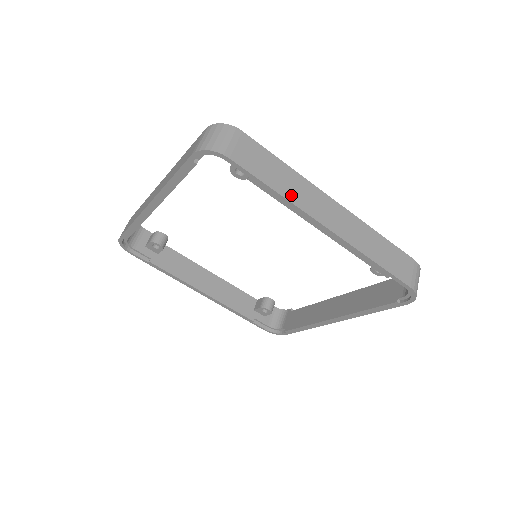
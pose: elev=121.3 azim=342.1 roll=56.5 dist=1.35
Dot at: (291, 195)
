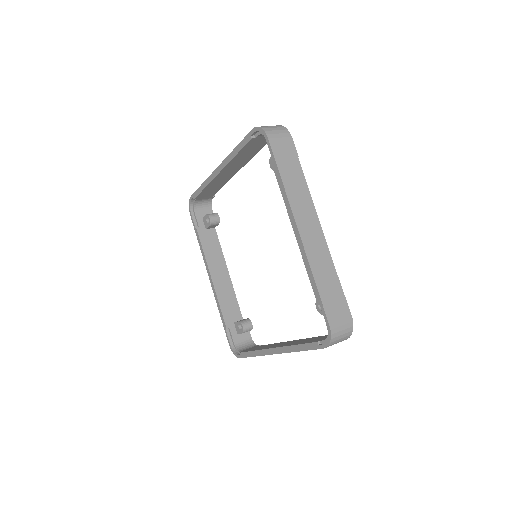
Dot at: (290, 190)
